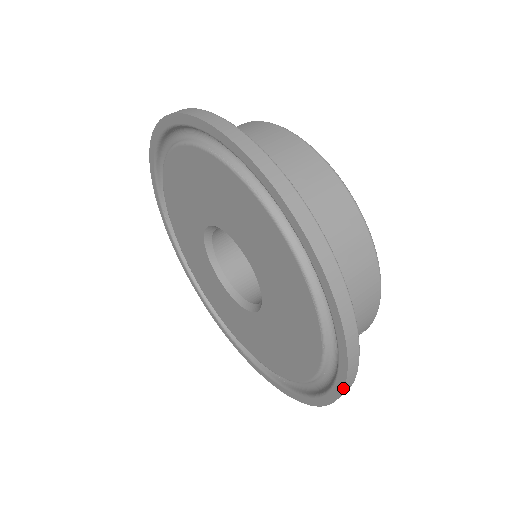
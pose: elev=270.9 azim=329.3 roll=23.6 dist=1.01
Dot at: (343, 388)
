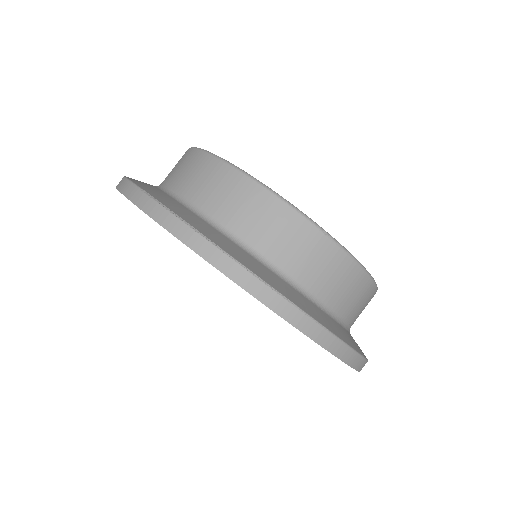
Dot at: occluded
